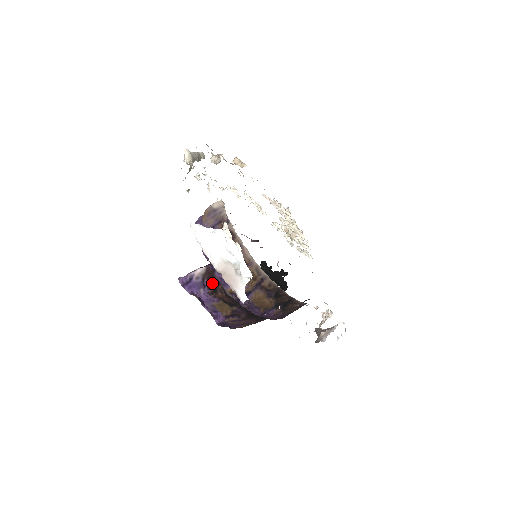
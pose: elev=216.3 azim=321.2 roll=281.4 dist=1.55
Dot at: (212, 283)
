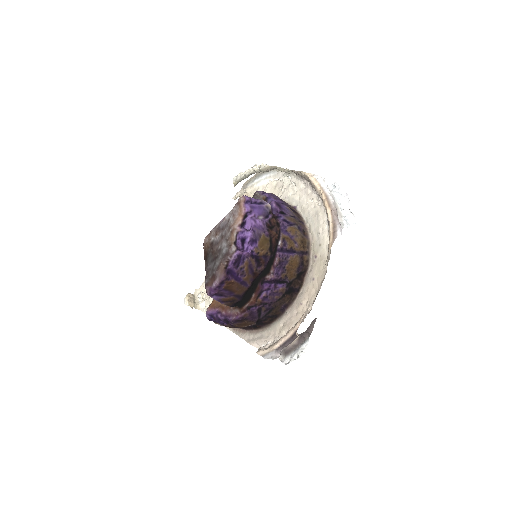
Dot at: (275, 221)
